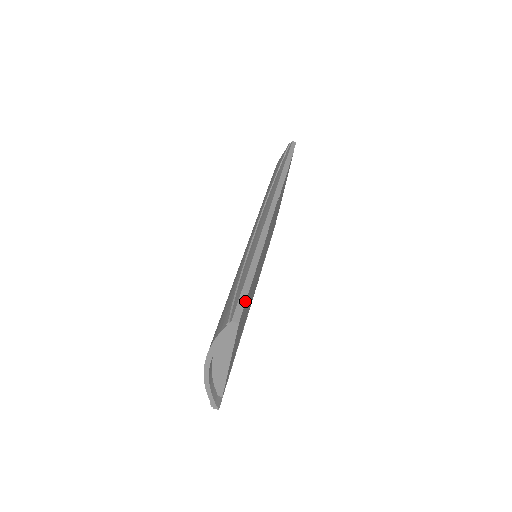
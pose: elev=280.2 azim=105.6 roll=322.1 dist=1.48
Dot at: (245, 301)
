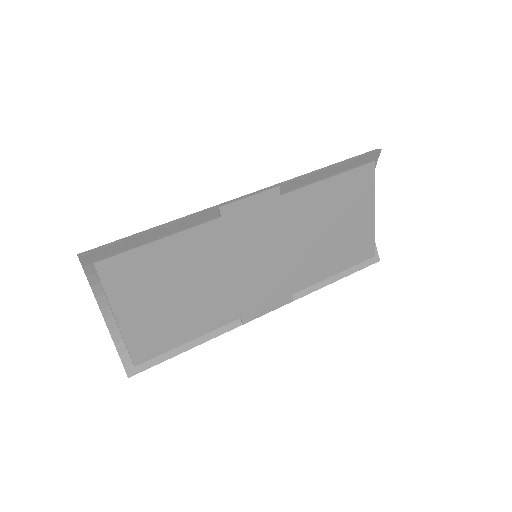
Dot at: (121, 252)
